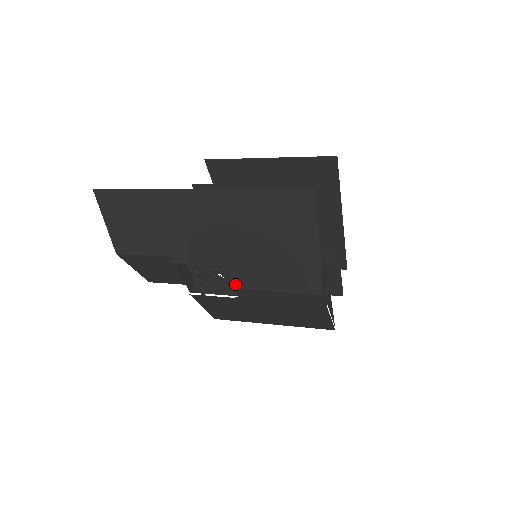
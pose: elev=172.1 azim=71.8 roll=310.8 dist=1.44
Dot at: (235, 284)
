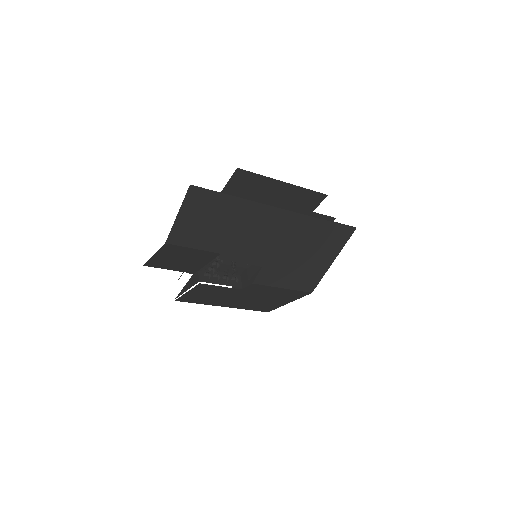
Dot at: (258, 280)
